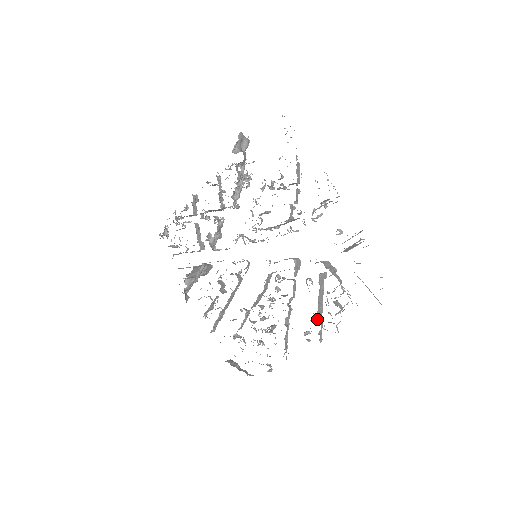
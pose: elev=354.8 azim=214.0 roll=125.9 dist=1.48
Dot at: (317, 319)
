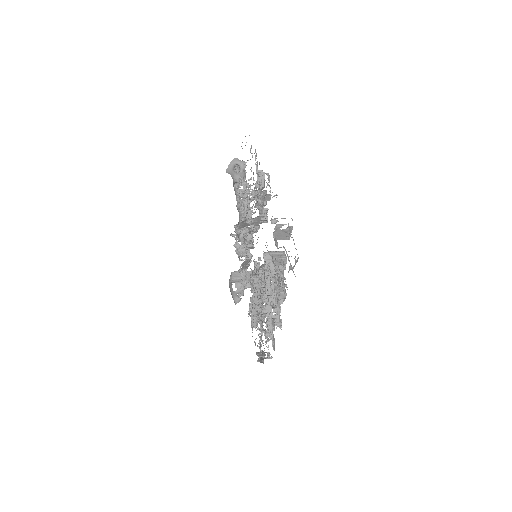
Dot at: (273, 304)
